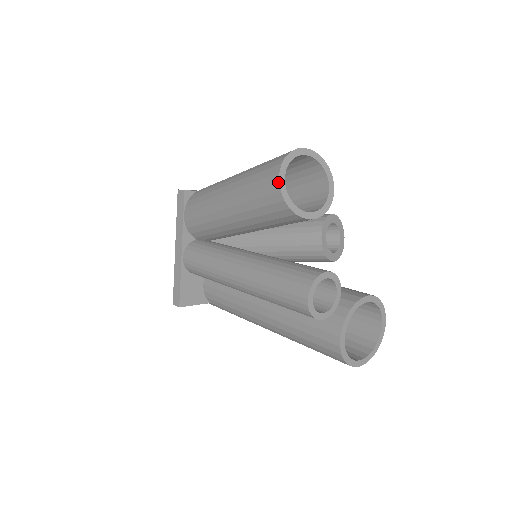
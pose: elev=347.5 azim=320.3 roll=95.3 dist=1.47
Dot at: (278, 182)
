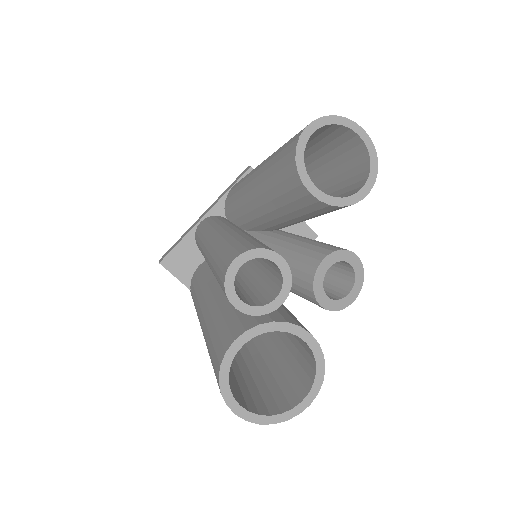
Dot at: (305, 127)
